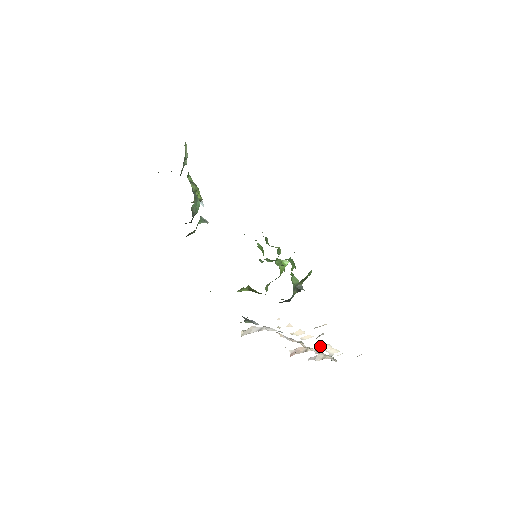
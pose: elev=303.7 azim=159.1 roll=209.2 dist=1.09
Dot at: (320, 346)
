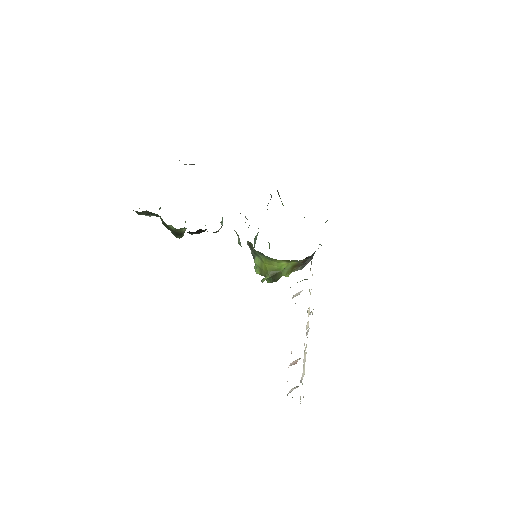
Dot at: (304, 353)
